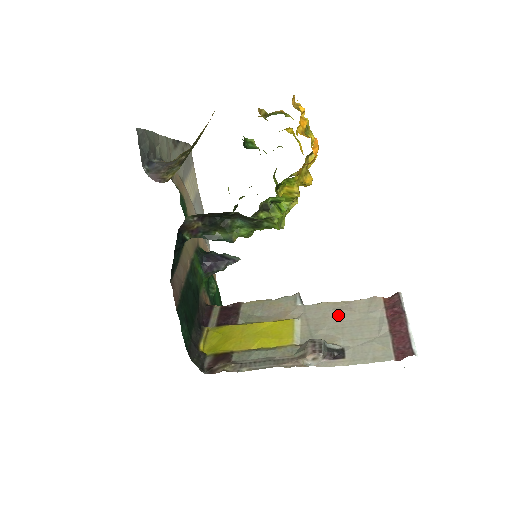
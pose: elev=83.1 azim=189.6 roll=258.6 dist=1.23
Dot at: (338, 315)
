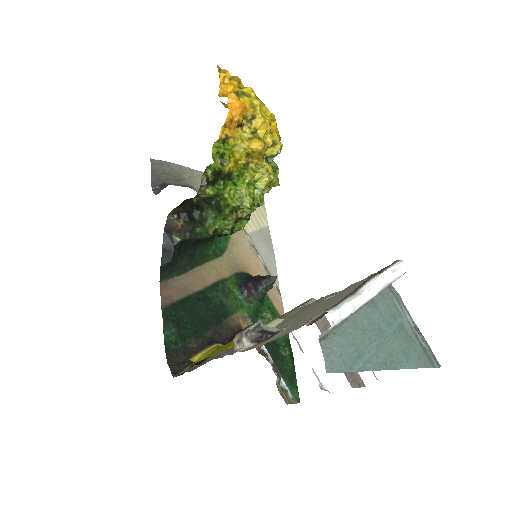
Dot at: (318, 304)
